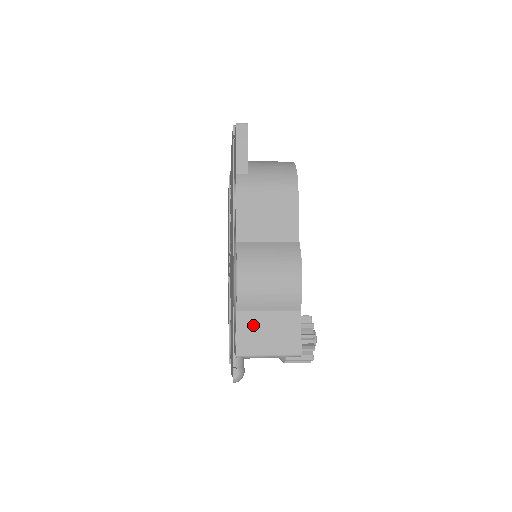
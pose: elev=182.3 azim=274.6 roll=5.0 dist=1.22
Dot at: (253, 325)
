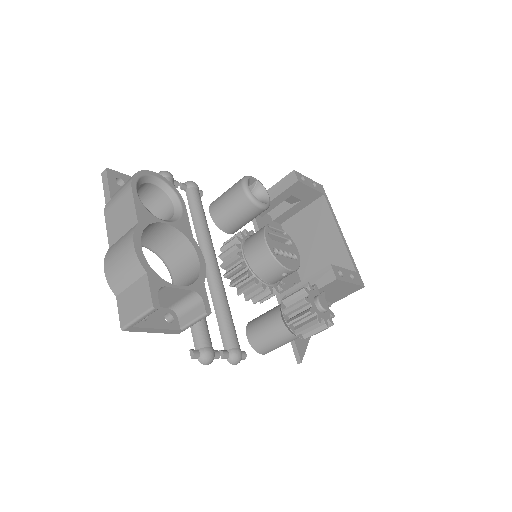
Dot at: (125, 301)
